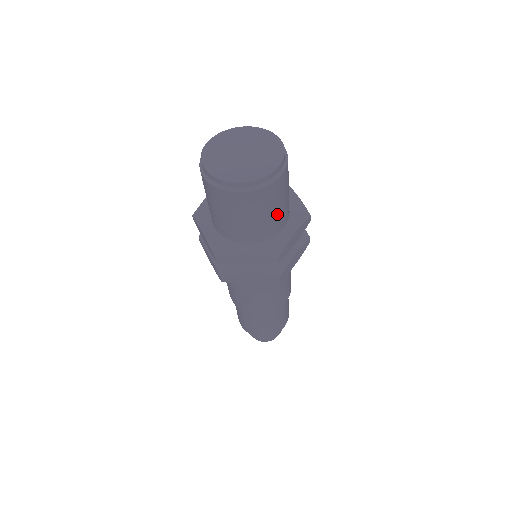
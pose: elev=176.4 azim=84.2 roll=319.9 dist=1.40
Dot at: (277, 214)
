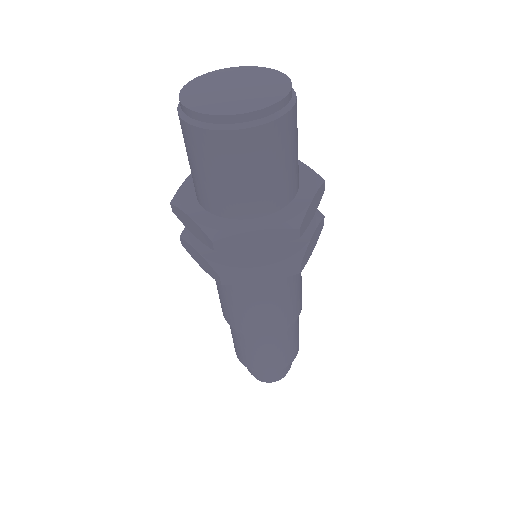
Dot at: (237, 188)
